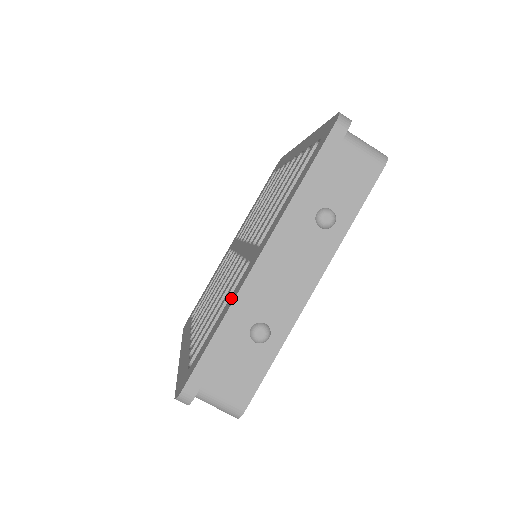
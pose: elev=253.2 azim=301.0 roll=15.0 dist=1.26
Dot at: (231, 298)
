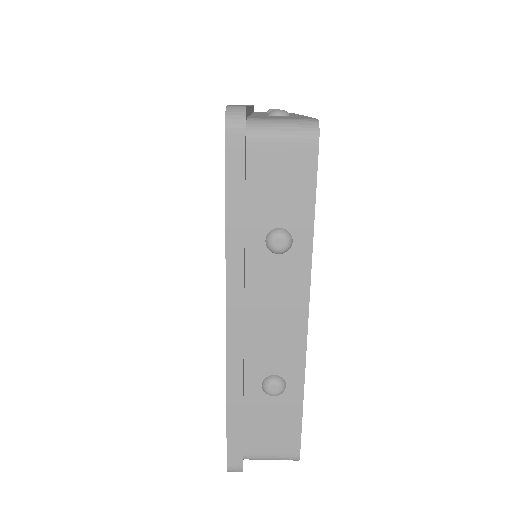
Dot at: occluded
